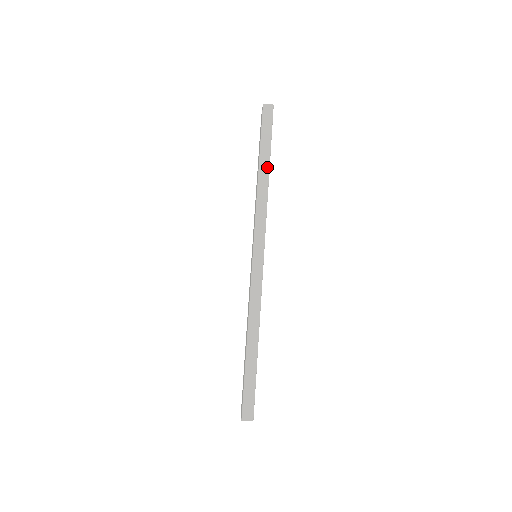
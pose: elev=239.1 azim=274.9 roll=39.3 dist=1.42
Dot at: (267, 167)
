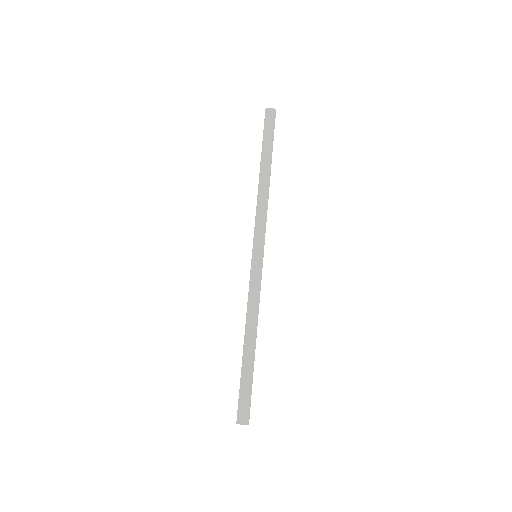
Dot at: (268, 168)
